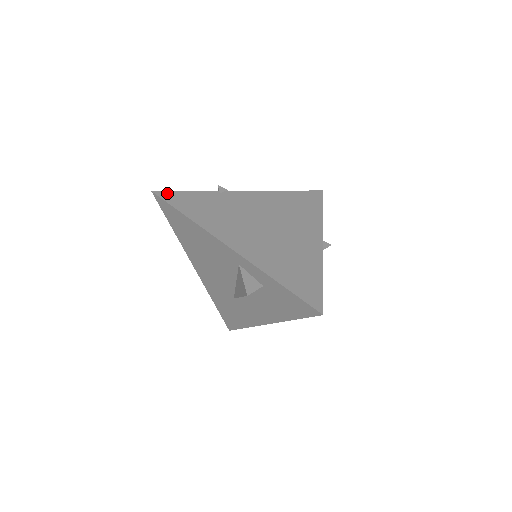
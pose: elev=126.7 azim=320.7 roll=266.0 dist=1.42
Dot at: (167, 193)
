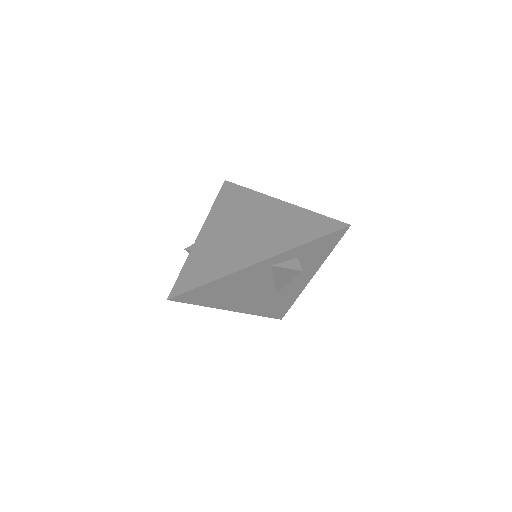
Dot at: (175, 289)
